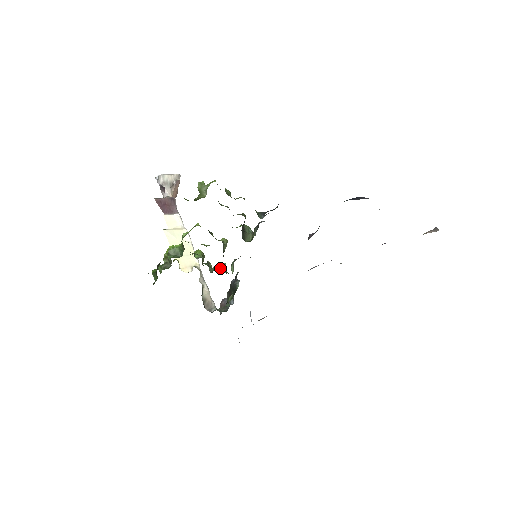
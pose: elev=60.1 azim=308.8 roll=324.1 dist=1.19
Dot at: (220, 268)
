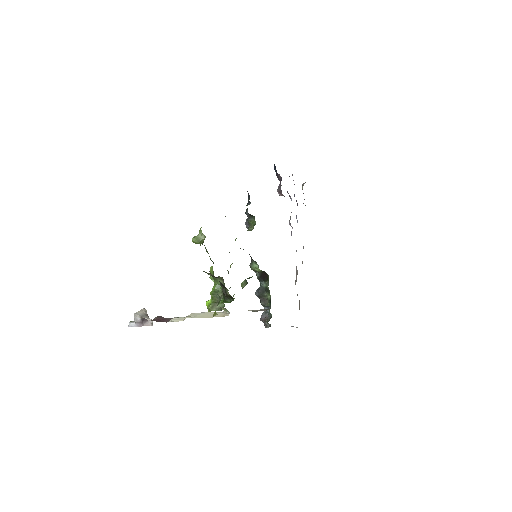
Dot at: occluded
